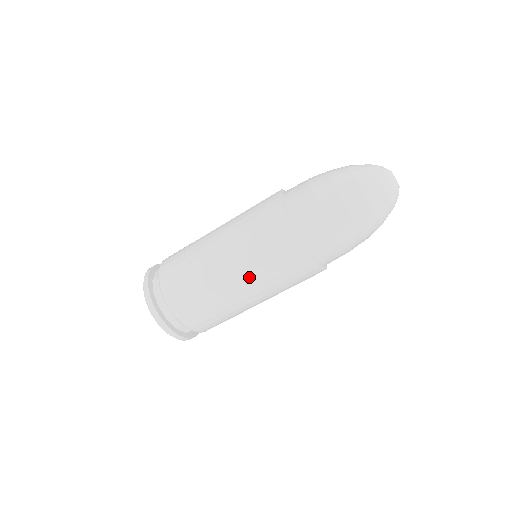
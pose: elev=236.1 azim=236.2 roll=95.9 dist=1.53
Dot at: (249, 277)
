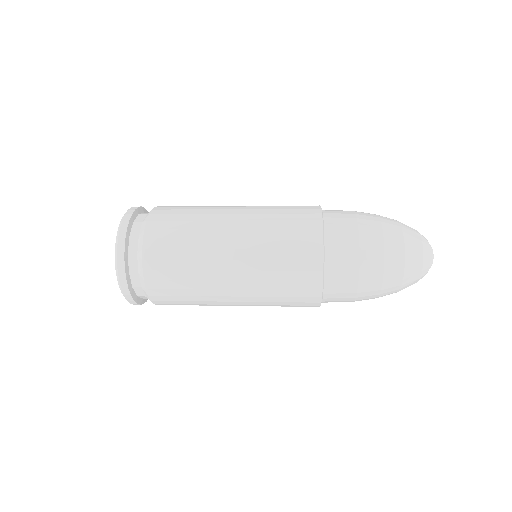
Dot at: (249, 276)
